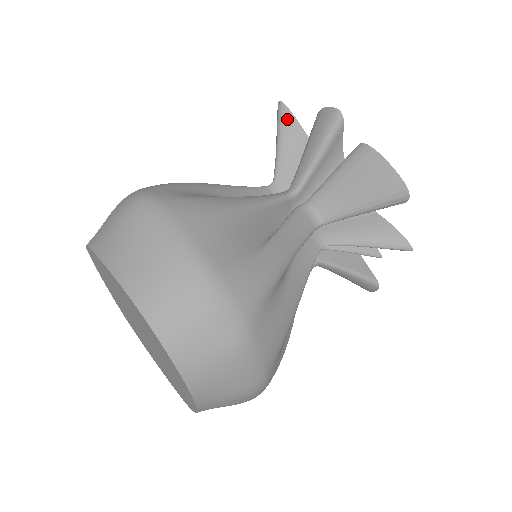
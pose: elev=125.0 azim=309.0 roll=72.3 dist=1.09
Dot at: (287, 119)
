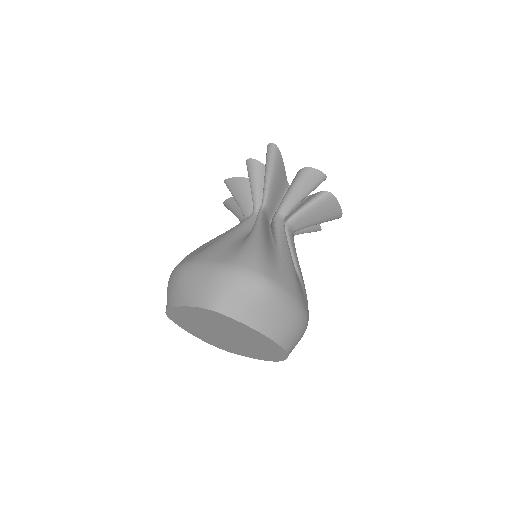
Dot at: (278, 159)
